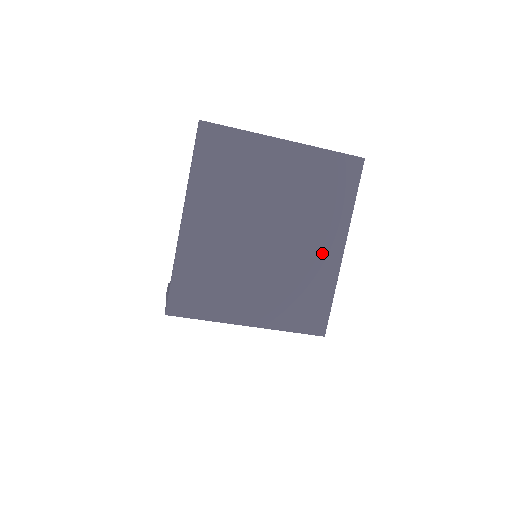
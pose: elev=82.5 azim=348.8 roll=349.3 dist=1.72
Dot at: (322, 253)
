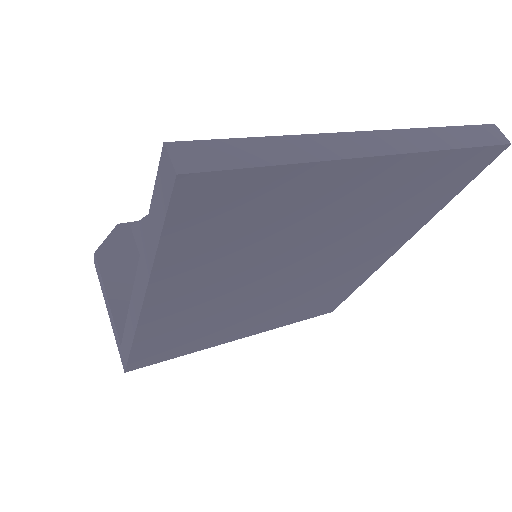
Dot at: (366, 262)
